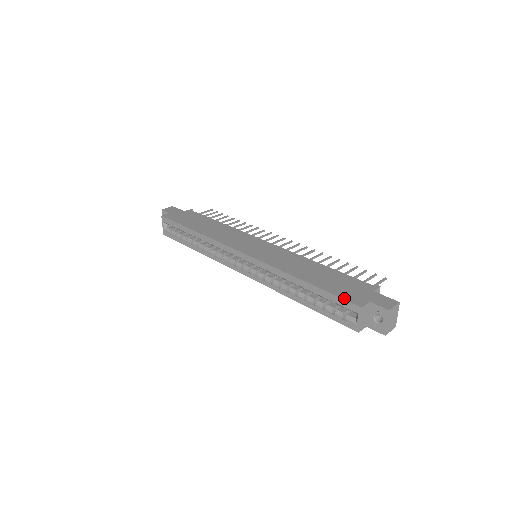
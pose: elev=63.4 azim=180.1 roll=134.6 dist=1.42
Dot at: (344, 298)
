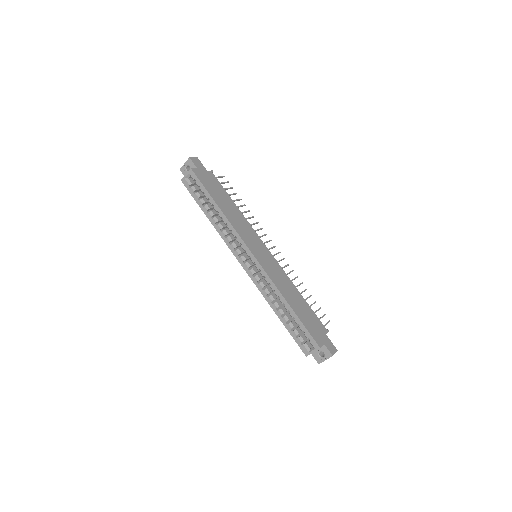
Dot at: (312, 335)
